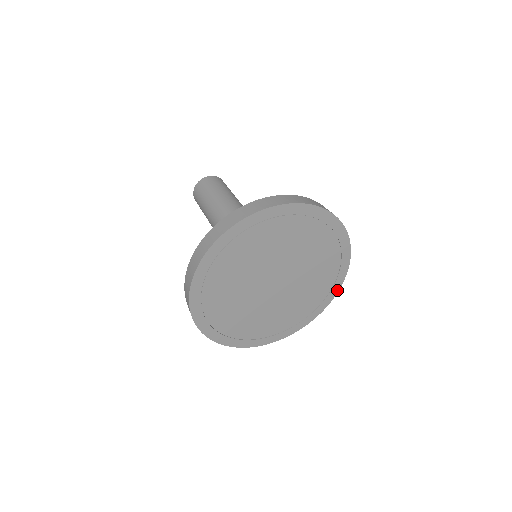
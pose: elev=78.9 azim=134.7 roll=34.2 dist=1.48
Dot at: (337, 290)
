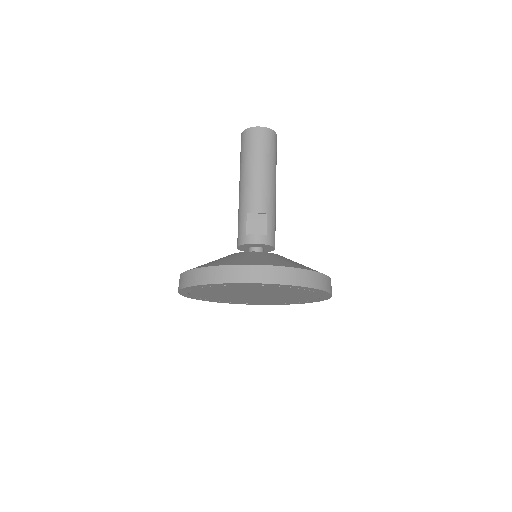
Dot at: (282, 304)
